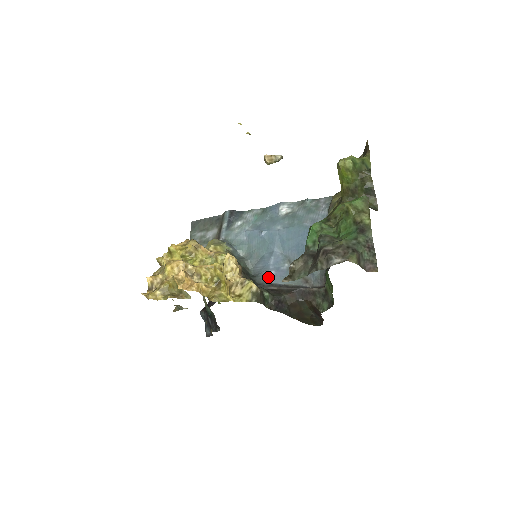
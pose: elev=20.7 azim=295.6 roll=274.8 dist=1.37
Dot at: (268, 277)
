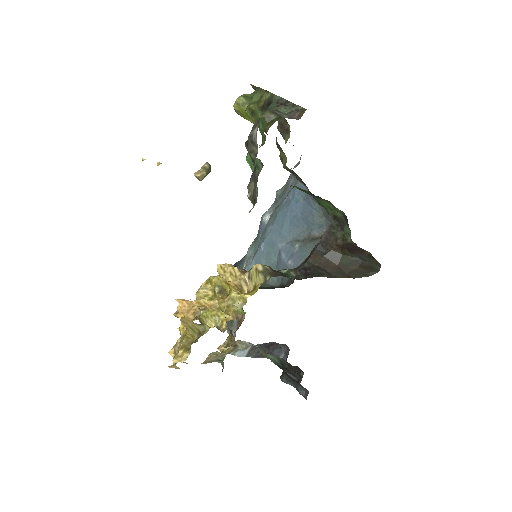
Dot at: occluded
